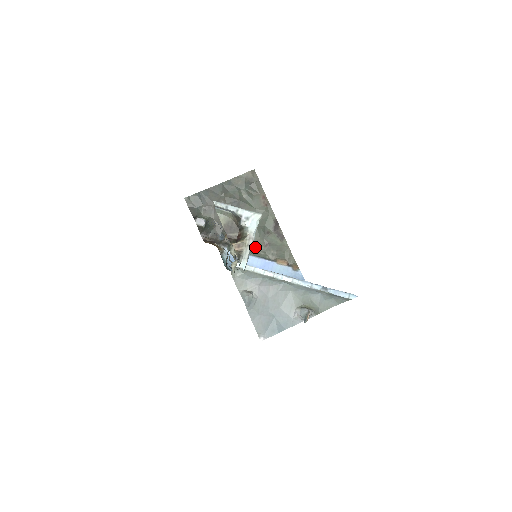
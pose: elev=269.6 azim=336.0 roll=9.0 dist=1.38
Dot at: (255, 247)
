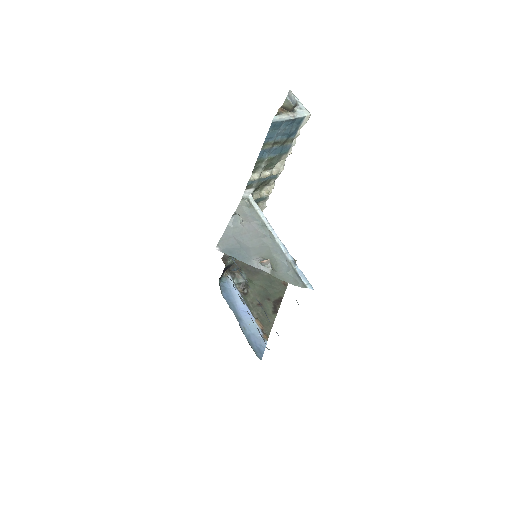
Dot at: (250, 298)
